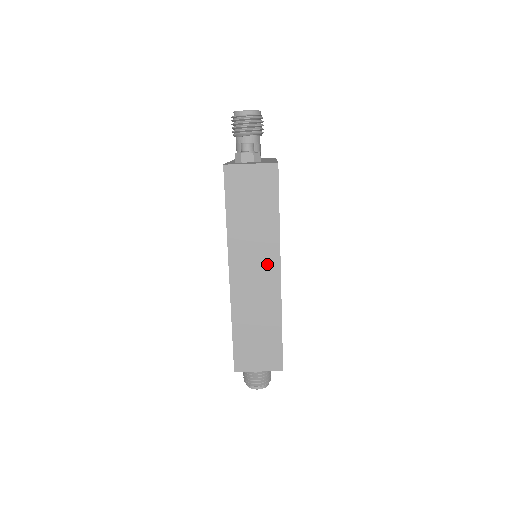
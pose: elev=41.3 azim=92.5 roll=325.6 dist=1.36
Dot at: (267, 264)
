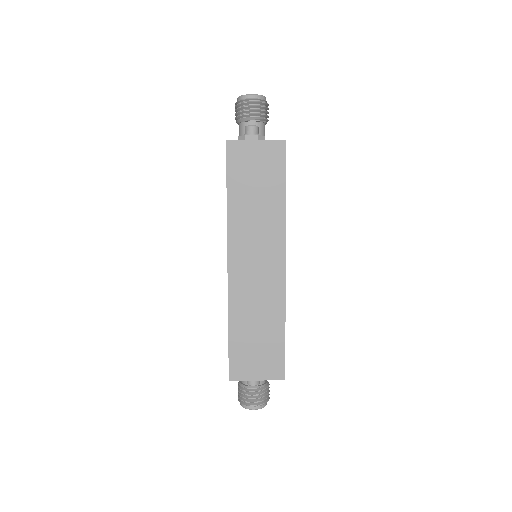
Dot at: (270, 253)
